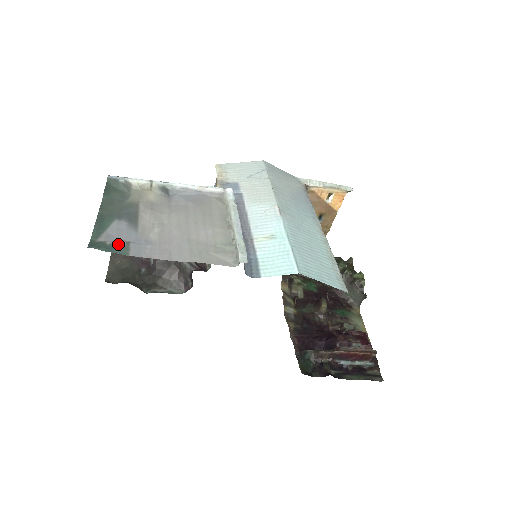
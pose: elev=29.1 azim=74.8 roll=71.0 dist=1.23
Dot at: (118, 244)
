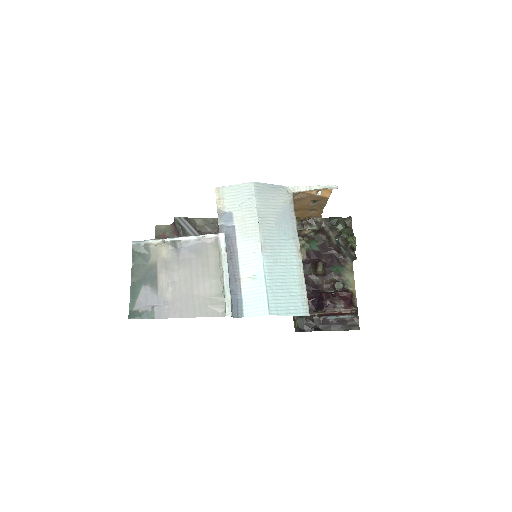
Dot at: (146, 311)
